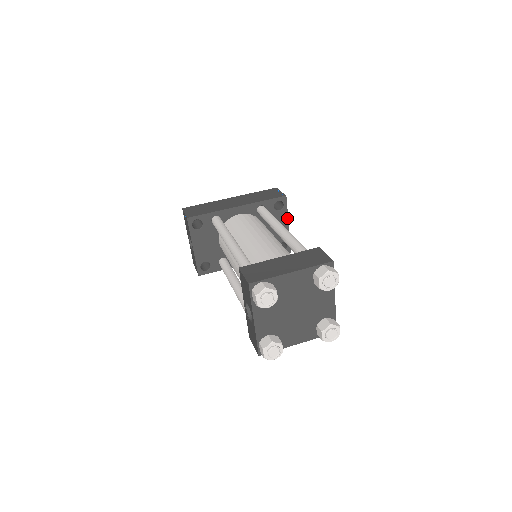
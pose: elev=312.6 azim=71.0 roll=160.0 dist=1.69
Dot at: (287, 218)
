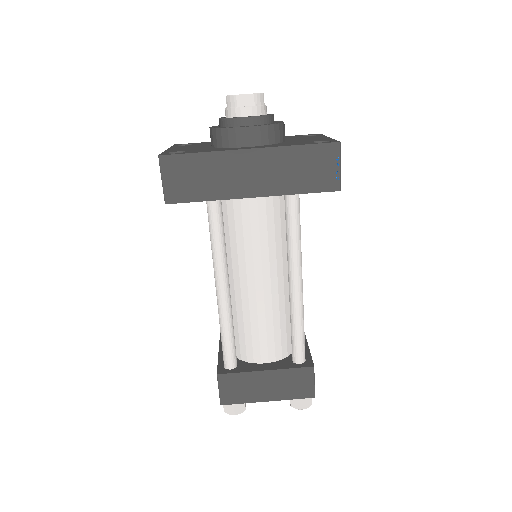
Dot at: occluded
